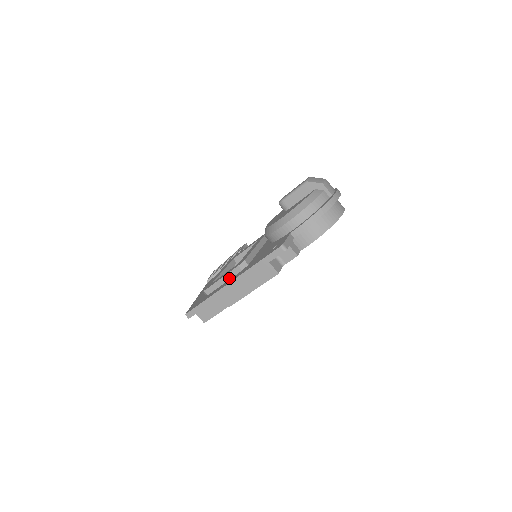
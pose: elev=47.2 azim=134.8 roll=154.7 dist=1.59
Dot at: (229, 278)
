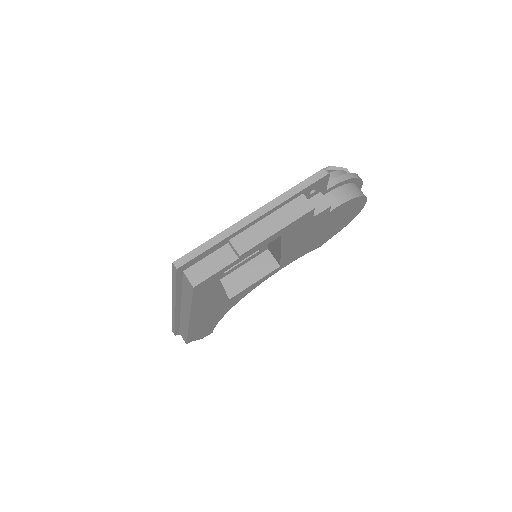
Dot at: occluded
